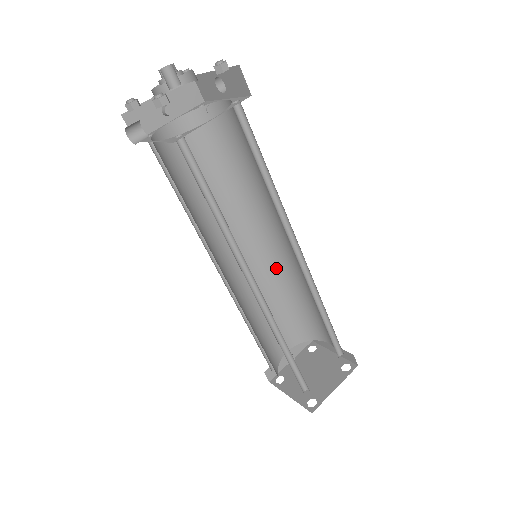
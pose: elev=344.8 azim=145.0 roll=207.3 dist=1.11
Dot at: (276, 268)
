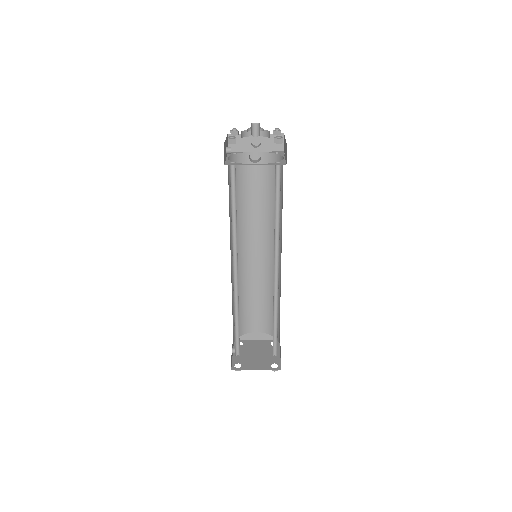
Dot at: (240, 274)
